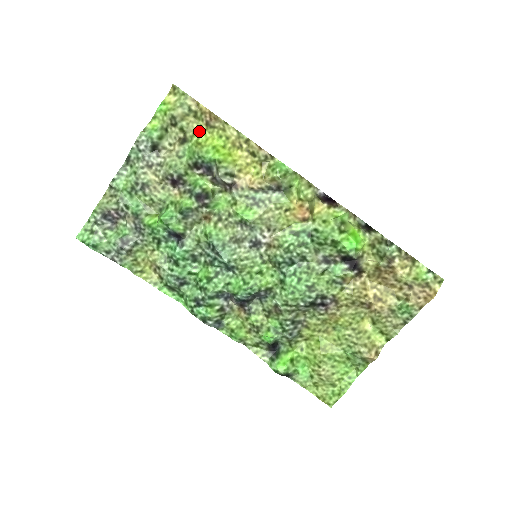
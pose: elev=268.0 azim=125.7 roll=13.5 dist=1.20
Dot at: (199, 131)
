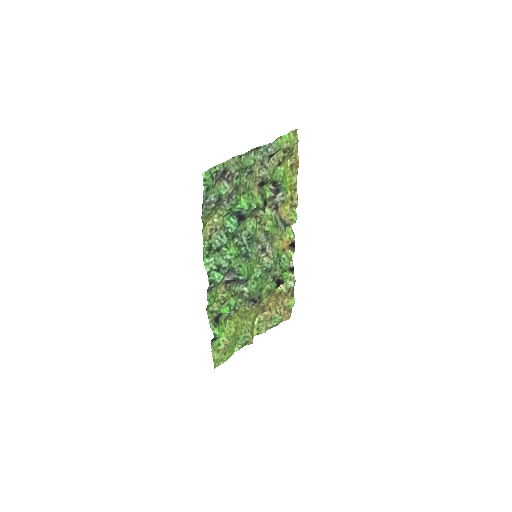
Dot at: (286, 165)
